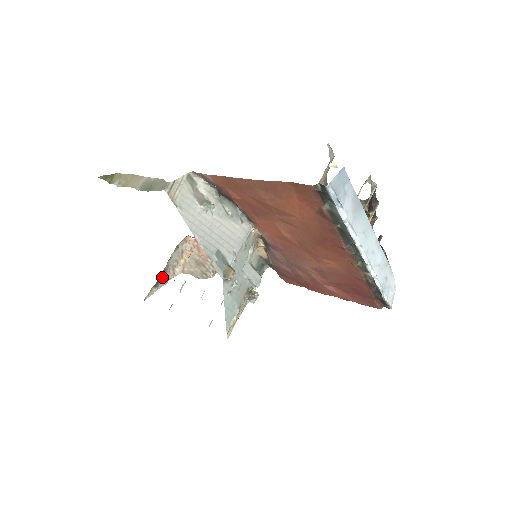
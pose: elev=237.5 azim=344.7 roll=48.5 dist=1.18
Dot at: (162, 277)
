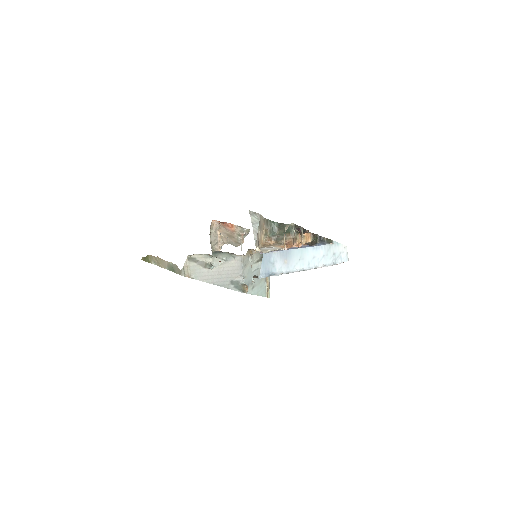
Dot at: occluded
